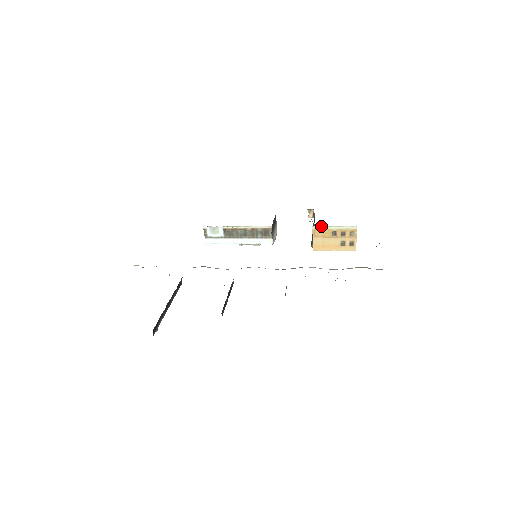
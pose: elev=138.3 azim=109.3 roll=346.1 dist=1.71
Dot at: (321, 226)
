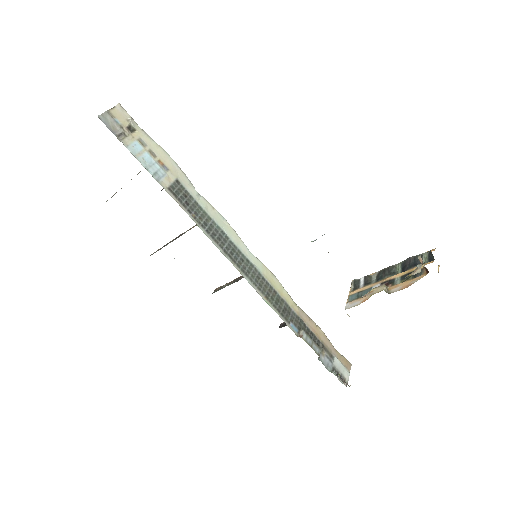
Dot at: occluded
